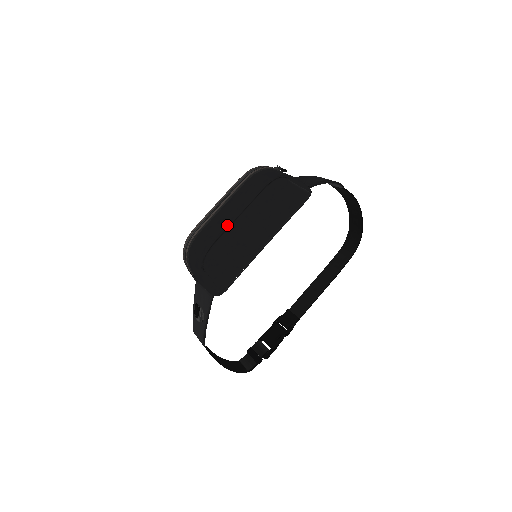
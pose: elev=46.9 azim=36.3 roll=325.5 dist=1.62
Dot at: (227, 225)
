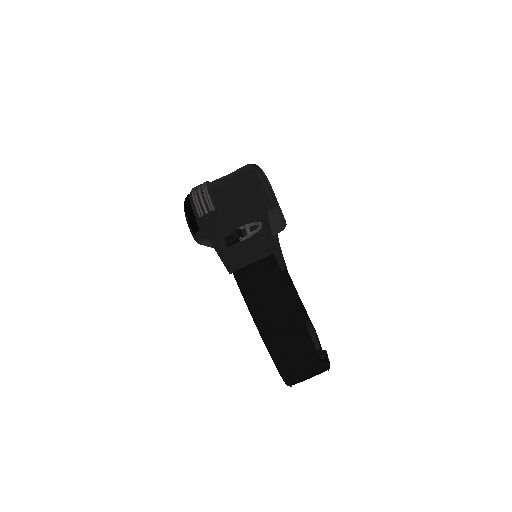
Dot at: occluded
